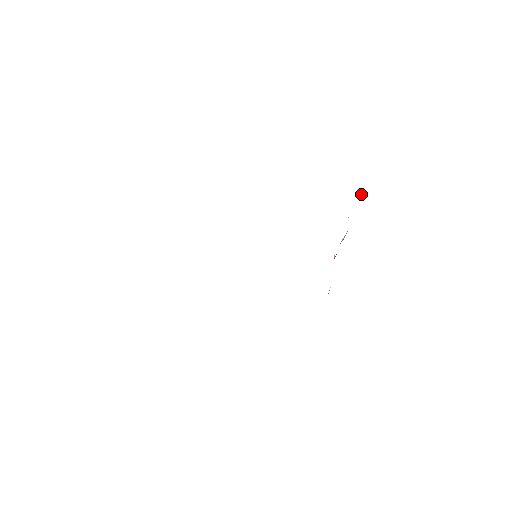
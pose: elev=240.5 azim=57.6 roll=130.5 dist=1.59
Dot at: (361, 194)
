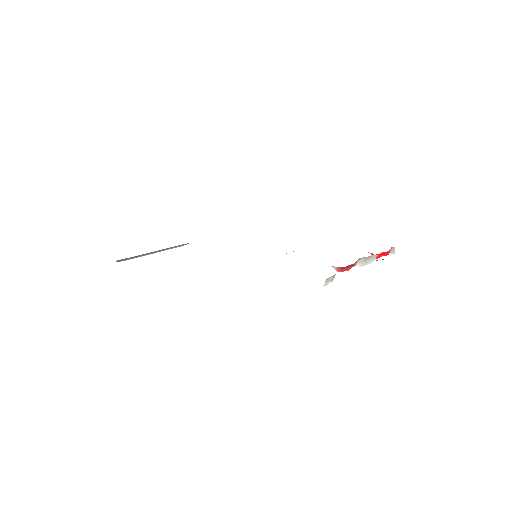
Dot at: (393, 251)
